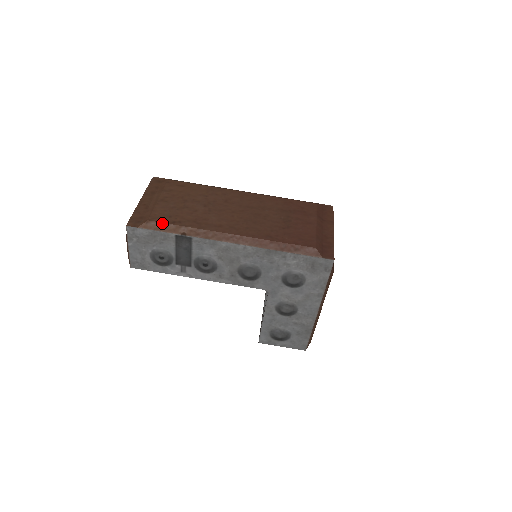
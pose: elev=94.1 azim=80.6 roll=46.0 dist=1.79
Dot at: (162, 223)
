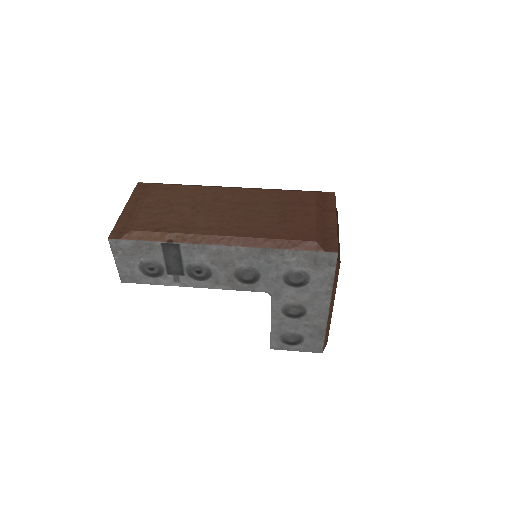
Dot at: (146, 232)
